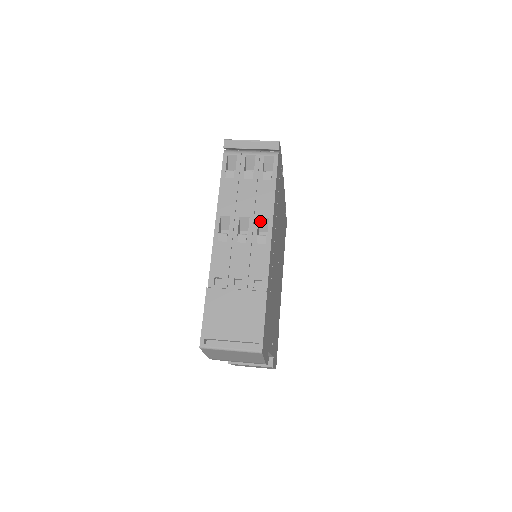
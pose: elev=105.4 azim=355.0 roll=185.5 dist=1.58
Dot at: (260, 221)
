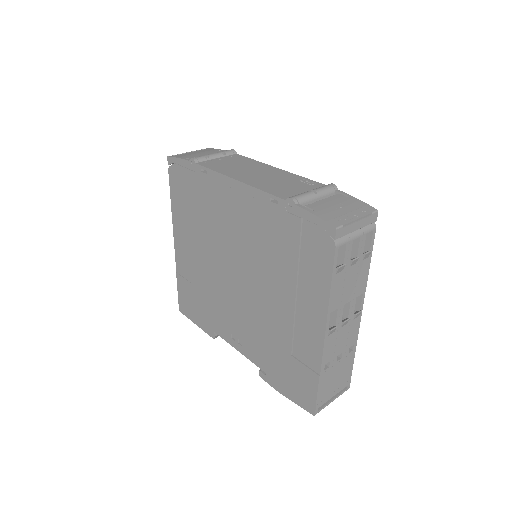
Dot at: (354, 298)
